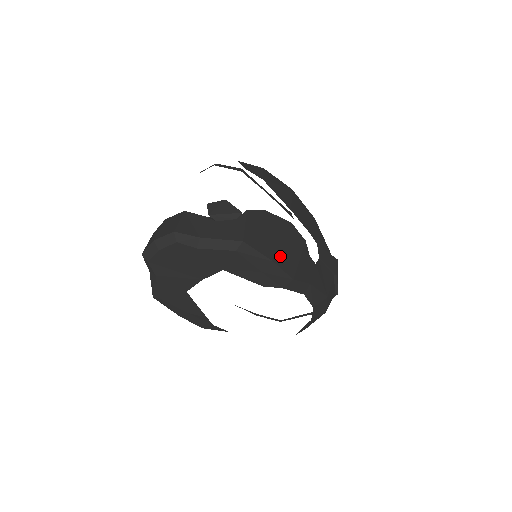
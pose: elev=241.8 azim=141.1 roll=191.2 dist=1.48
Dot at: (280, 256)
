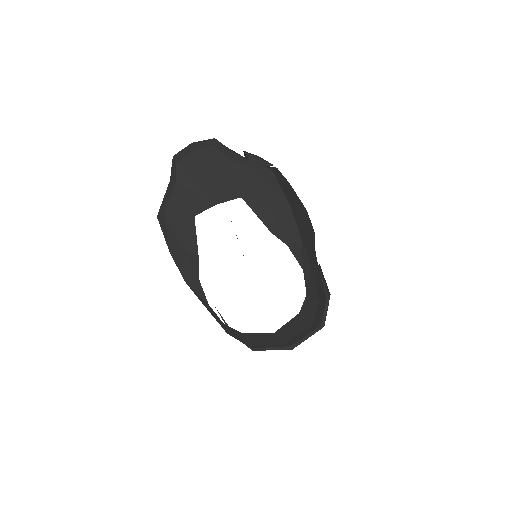
Dot at: (296, 211)
